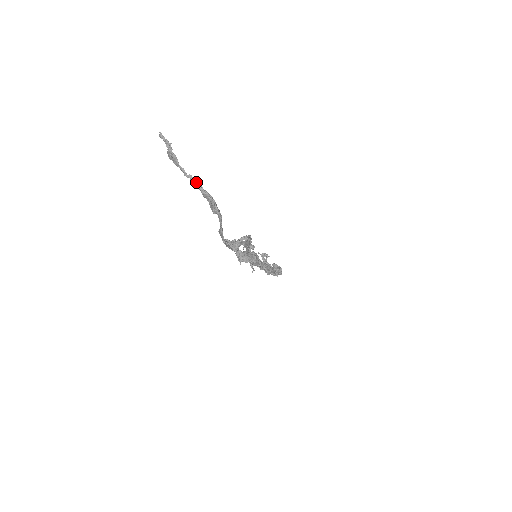
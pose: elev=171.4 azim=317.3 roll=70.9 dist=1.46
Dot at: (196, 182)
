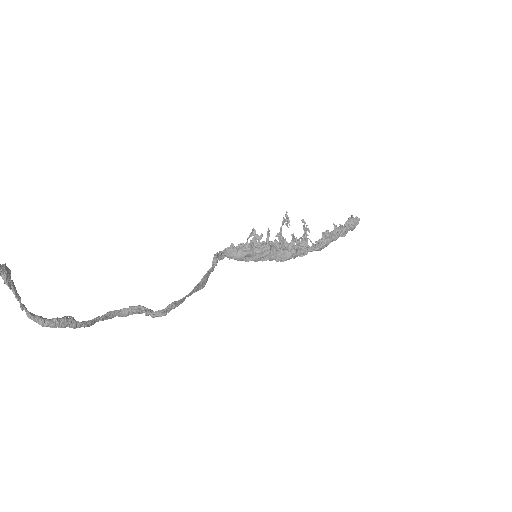
Dot at: (27, 314)
